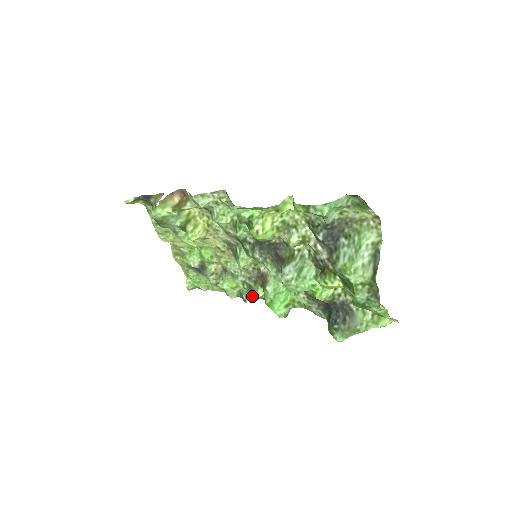
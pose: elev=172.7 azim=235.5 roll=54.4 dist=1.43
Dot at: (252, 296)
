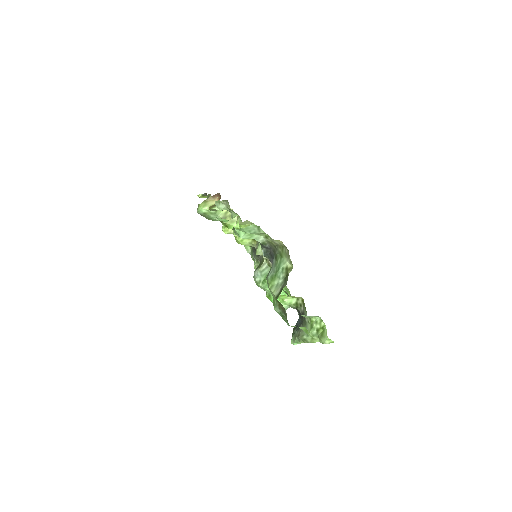
Dot at: occluded
